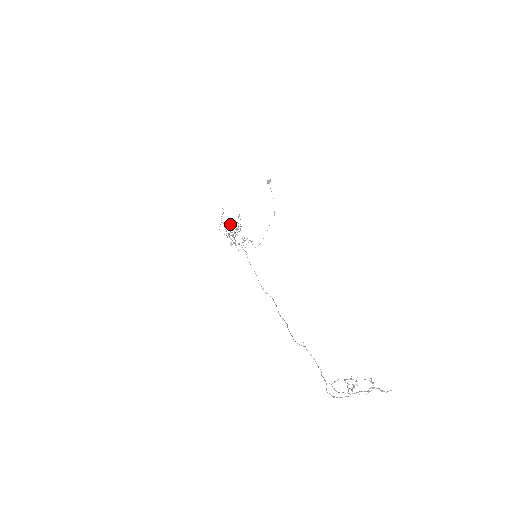
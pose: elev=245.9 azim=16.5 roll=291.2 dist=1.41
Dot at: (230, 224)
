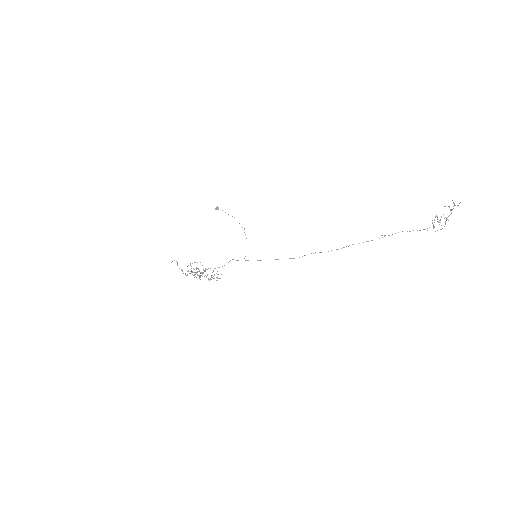
Dot at: occluded
